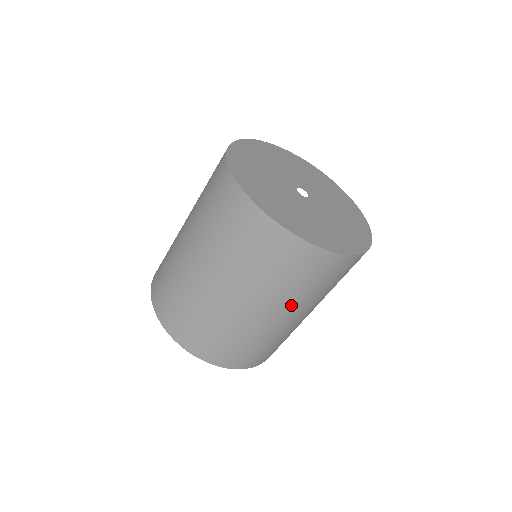
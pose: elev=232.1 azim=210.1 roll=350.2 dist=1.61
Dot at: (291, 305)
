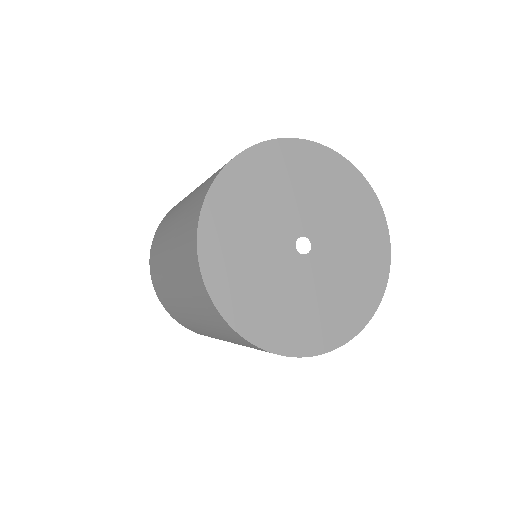
Dot at: occluded
